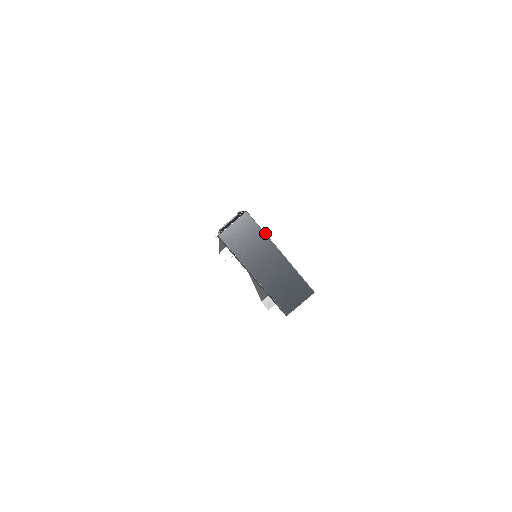
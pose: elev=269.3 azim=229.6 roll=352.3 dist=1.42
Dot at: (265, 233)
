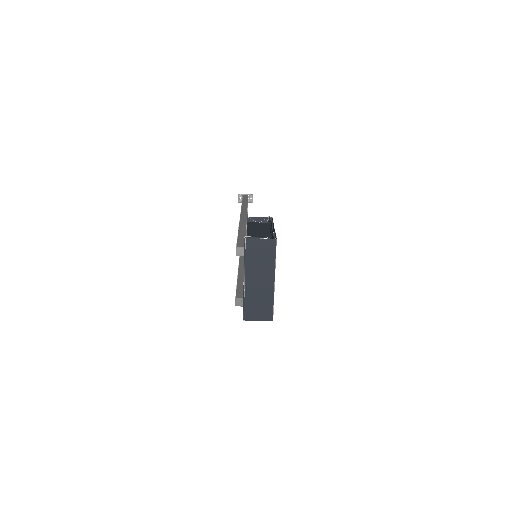
Dot at: occluded
